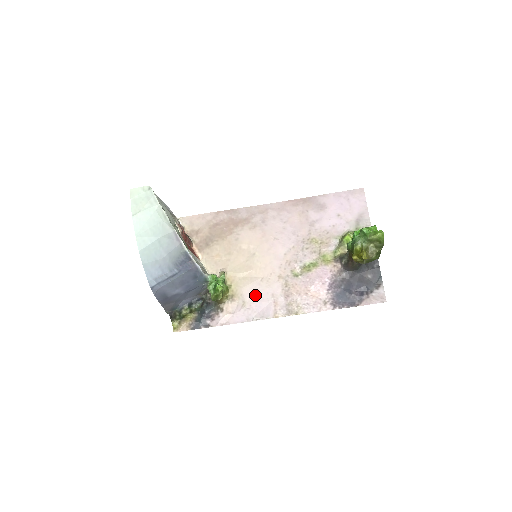
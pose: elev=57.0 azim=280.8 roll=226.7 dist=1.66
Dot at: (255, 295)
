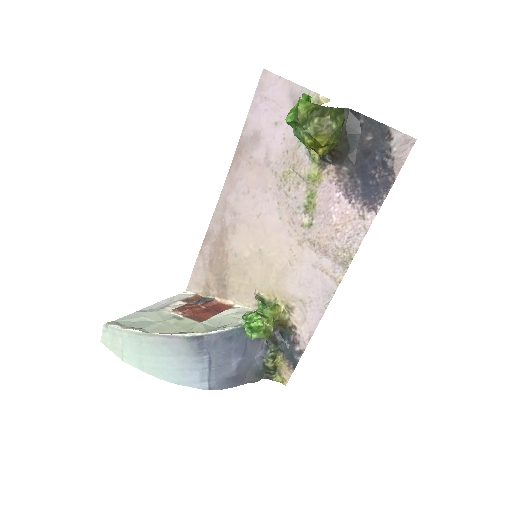
Dot at: (301, 284)
